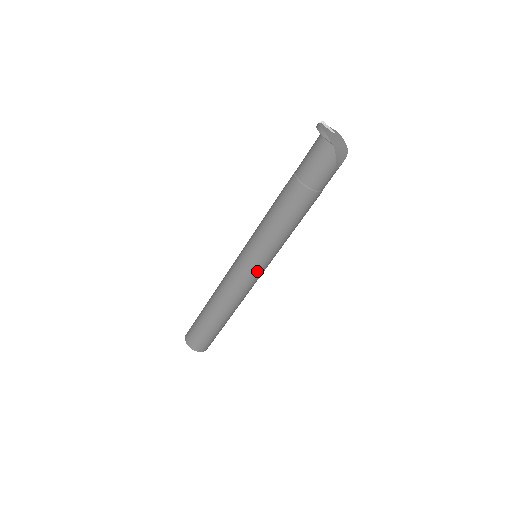
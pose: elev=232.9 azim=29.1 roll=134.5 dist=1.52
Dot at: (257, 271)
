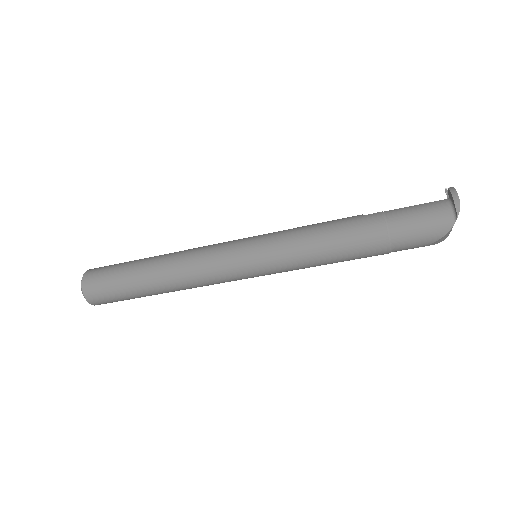
Dot at: (247, 273)
